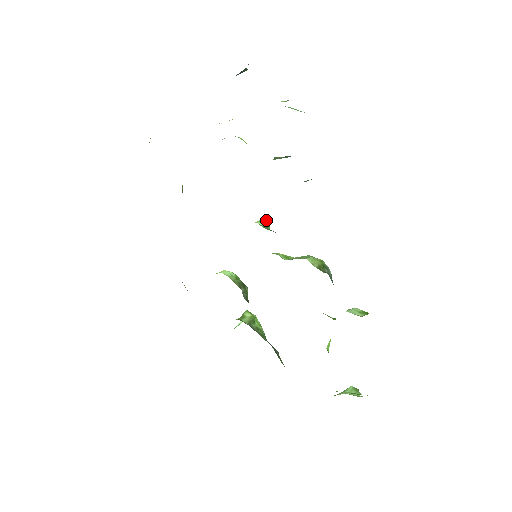
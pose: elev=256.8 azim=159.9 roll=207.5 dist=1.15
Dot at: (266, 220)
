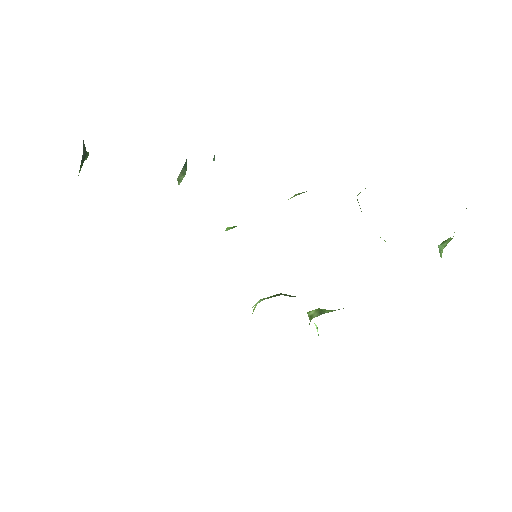
Dot at: (229, 227)
